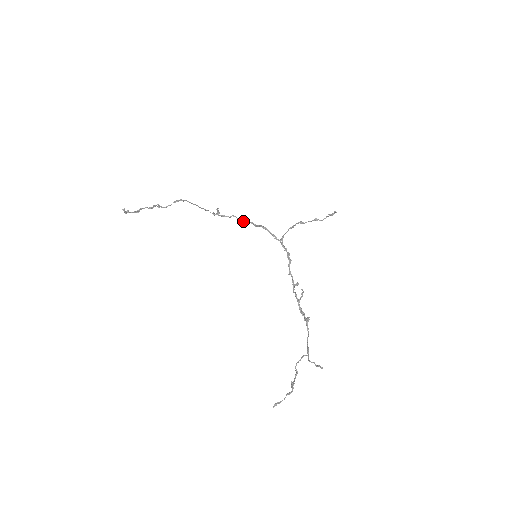
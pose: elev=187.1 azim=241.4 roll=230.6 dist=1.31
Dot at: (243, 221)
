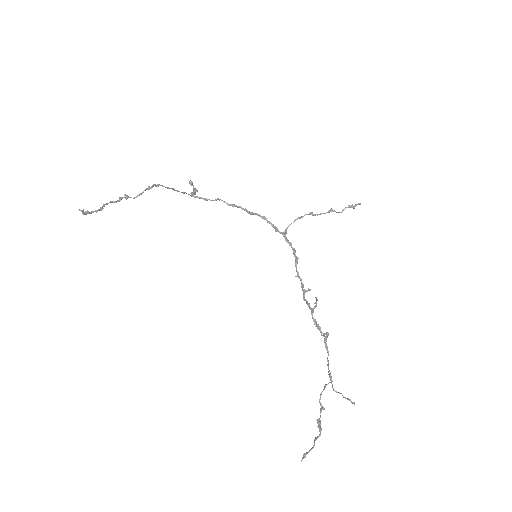
Dot at: (232, 206)
